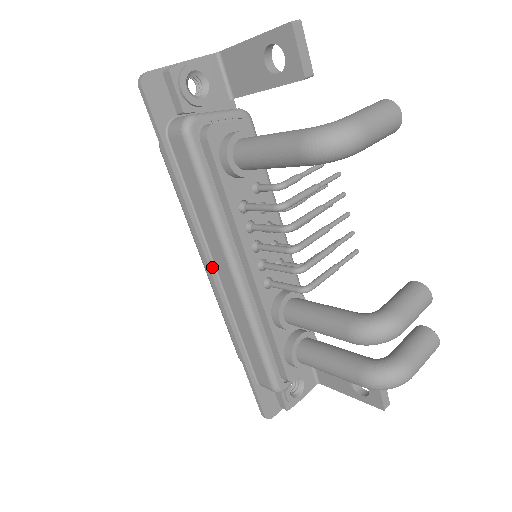
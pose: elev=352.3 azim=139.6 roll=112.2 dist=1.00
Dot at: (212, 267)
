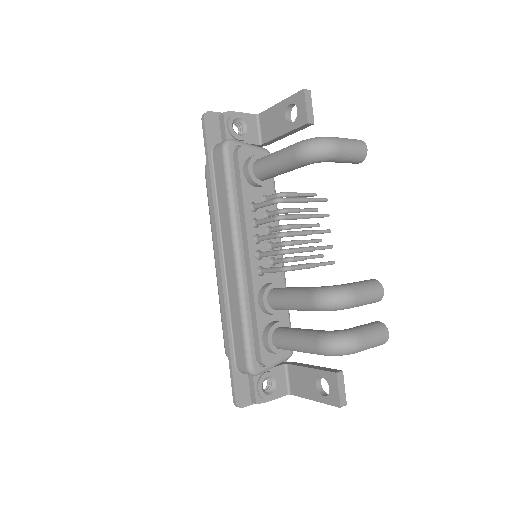
Dot at: (221, 252)
